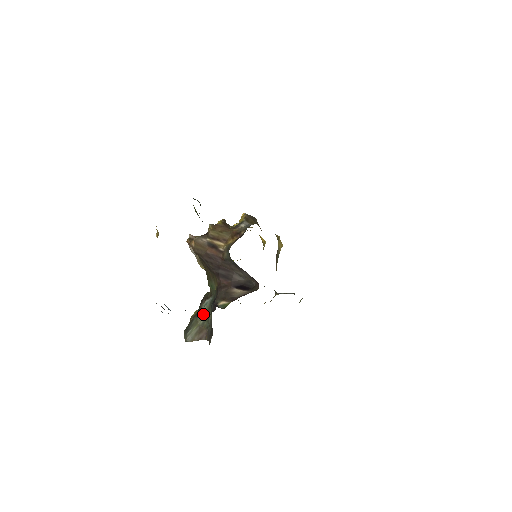
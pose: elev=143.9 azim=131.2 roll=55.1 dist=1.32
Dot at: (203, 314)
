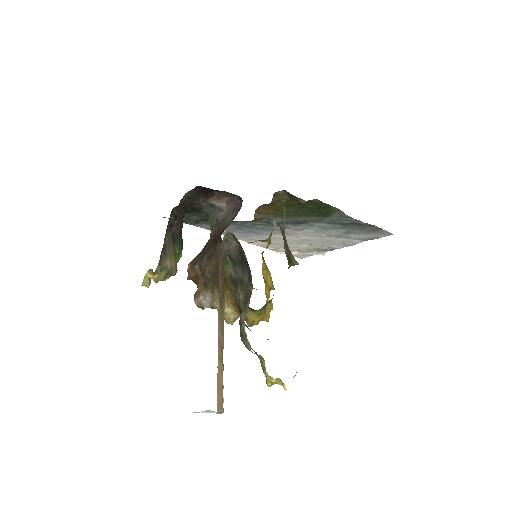
Dot at: (241, 297)
